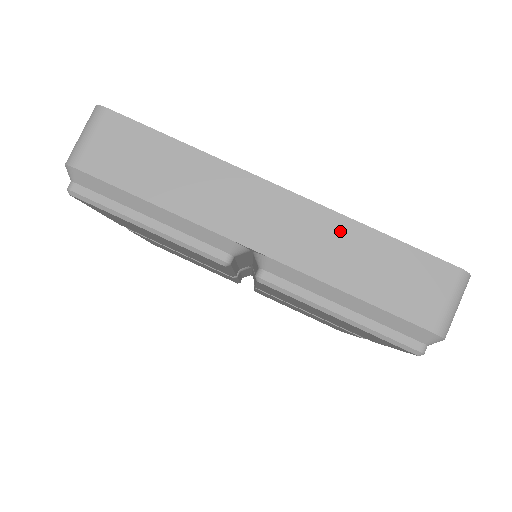
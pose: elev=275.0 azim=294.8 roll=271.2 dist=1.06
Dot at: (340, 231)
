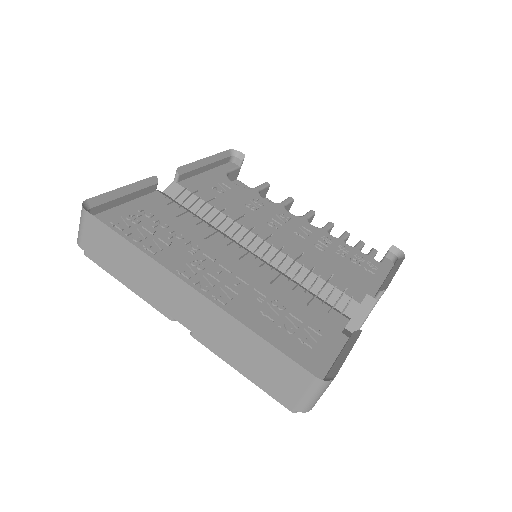
Dot at: (231, 327)
